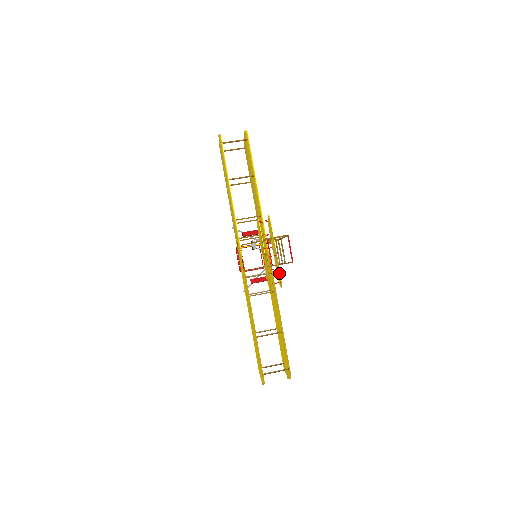
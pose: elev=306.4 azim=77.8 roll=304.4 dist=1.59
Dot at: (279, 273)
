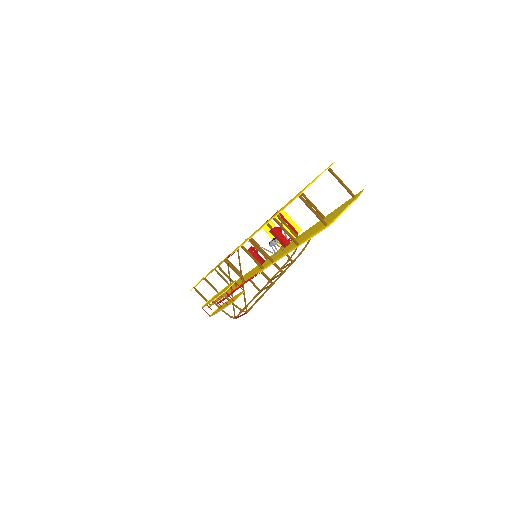
Dot at: (215, 312)
